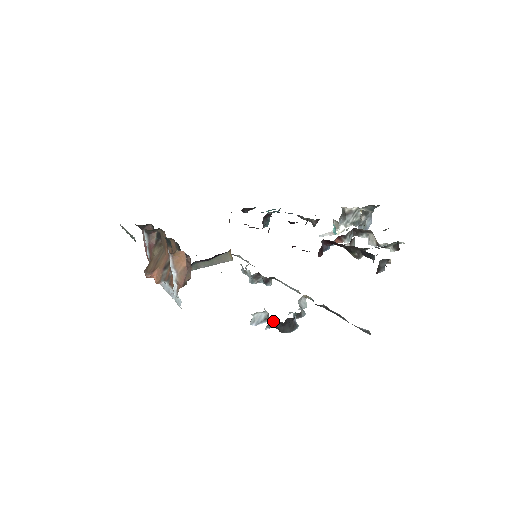
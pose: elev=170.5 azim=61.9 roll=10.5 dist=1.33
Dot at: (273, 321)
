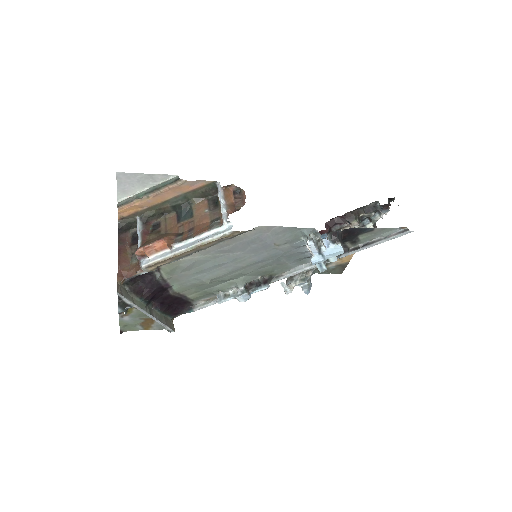
Dot at: (333, 231)
